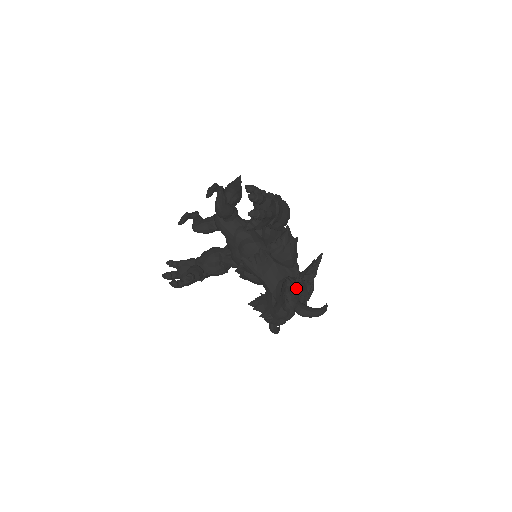
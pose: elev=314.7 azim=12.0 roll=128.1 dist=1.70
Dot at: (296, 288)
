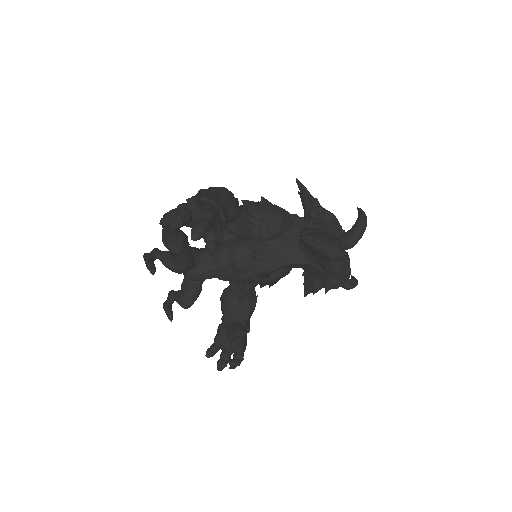
Dot at: (318, 233)
